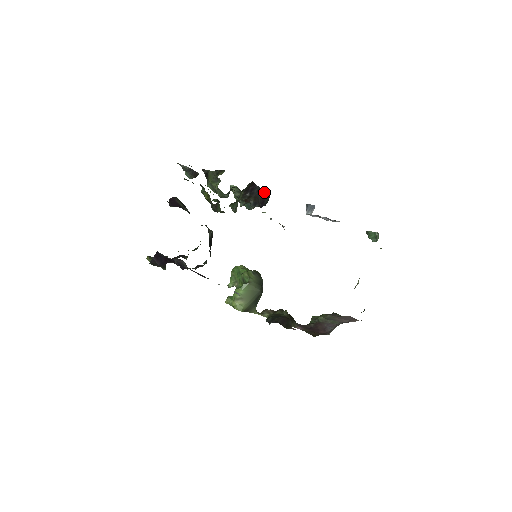
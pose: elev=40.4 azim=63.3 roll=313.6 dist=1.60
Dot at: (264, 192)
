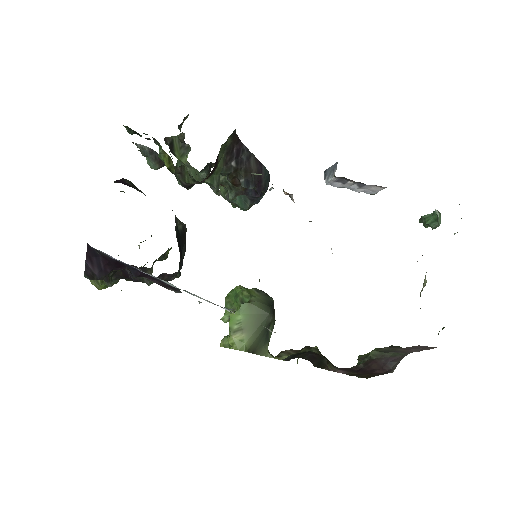
Dot at: (258, 163)
